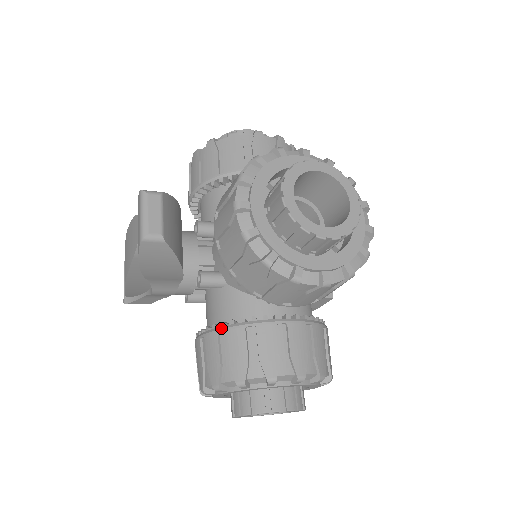
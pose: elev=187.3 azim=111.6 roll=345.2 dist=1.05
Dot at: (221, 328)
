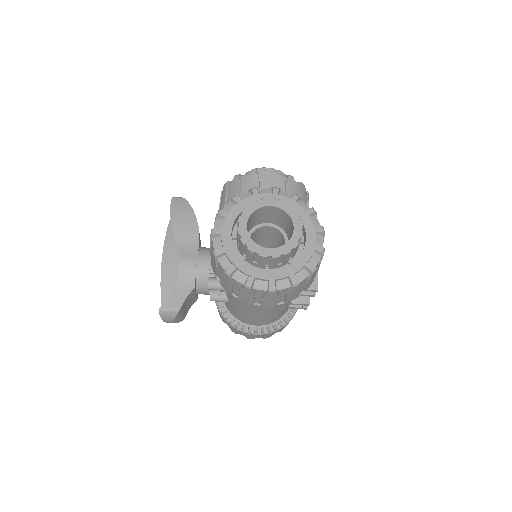
Dot at: occluded
